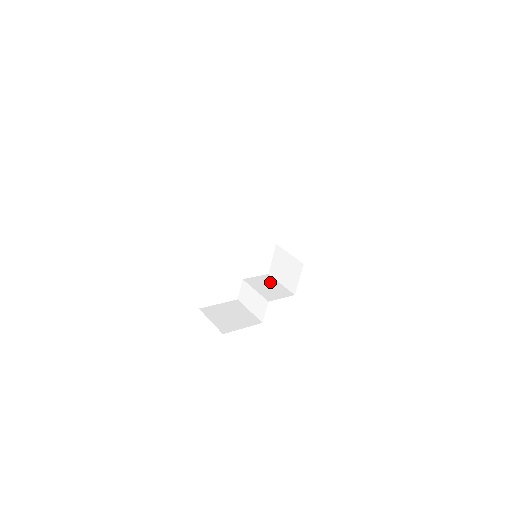
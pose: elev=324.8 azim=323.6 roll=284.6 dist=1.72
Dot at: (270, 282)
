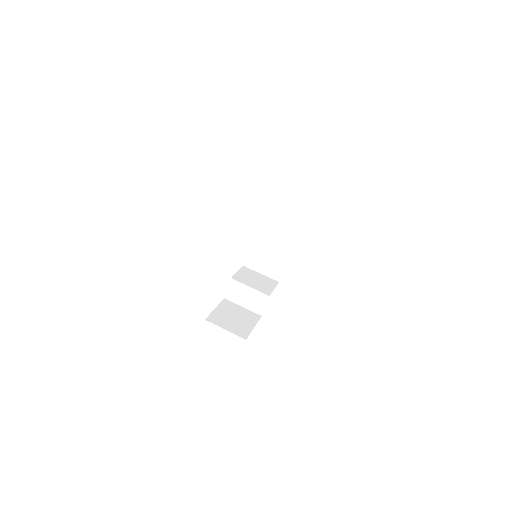
Dot at: (252, 274)
